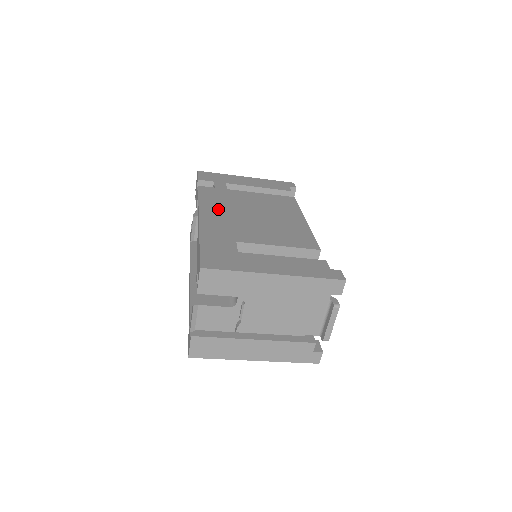
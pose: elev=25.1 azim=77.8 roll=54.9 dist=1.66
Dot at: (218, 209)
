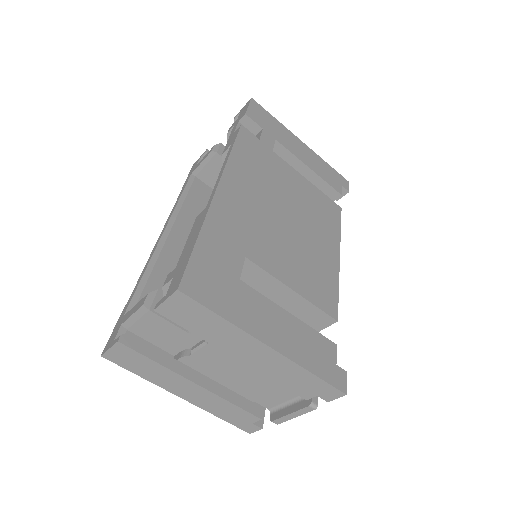
Dot at: (248, 182)
